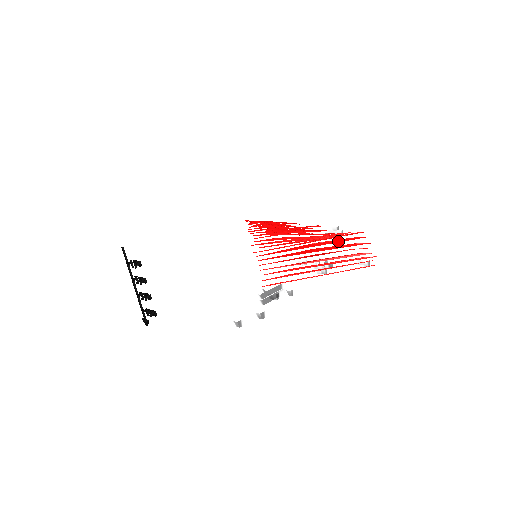
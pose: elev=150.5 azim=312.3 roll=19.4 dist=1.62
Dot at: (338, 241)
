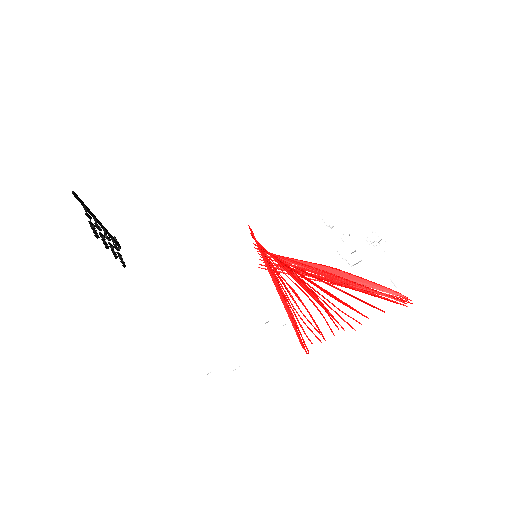
Dot at: (369, 285)
